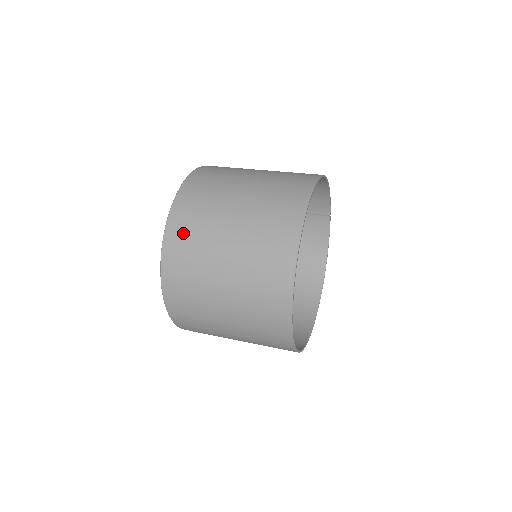
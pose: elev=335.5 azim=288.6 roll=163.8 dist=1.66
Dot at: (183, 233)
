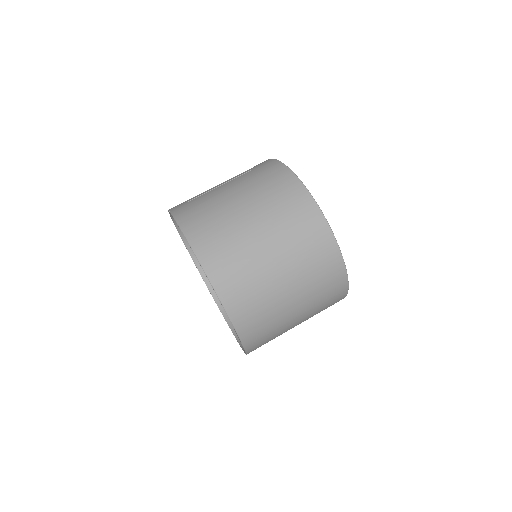
Dot at: (262, 342)
